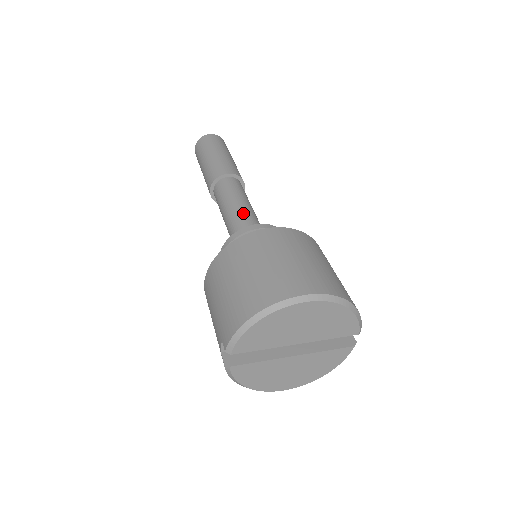
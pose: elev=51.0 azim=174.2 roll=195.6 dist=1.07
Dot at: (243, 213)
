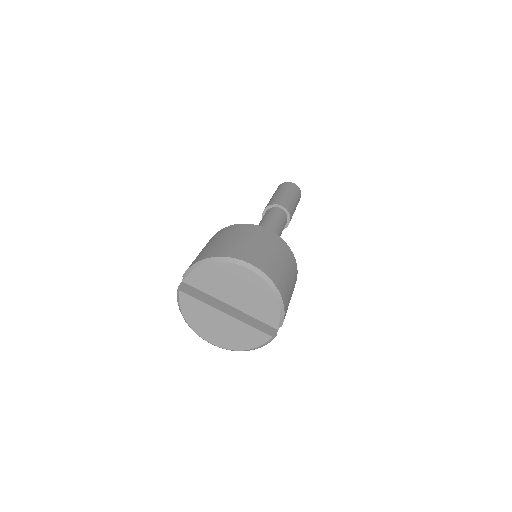
Dot at: (269, 228)
